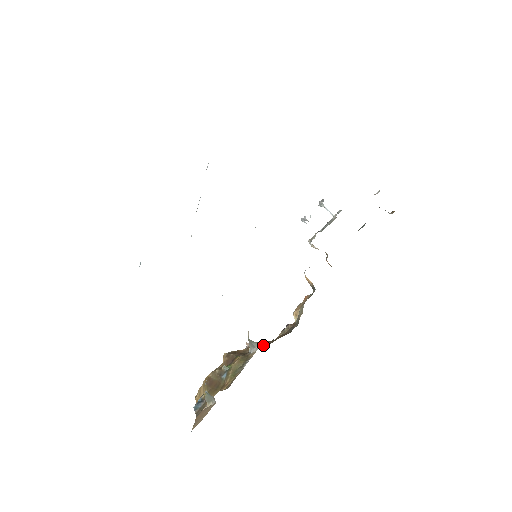
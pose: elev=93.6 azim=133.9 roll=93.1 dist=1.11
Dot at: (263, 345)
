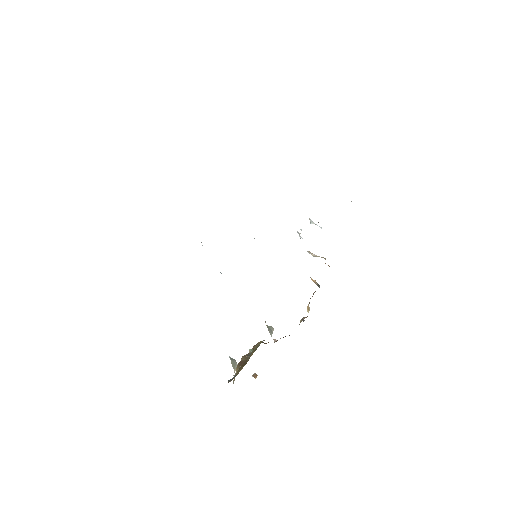
Dot at: occluded
